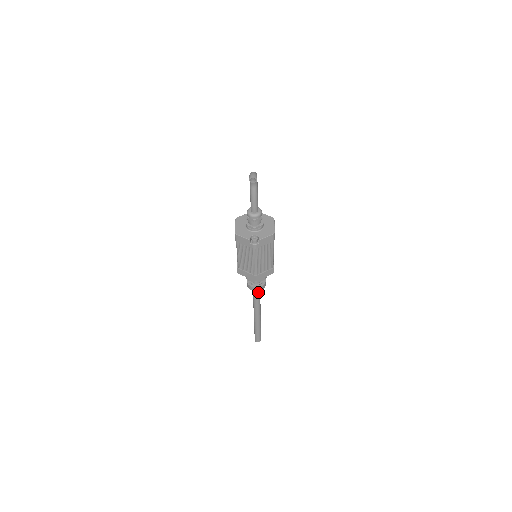
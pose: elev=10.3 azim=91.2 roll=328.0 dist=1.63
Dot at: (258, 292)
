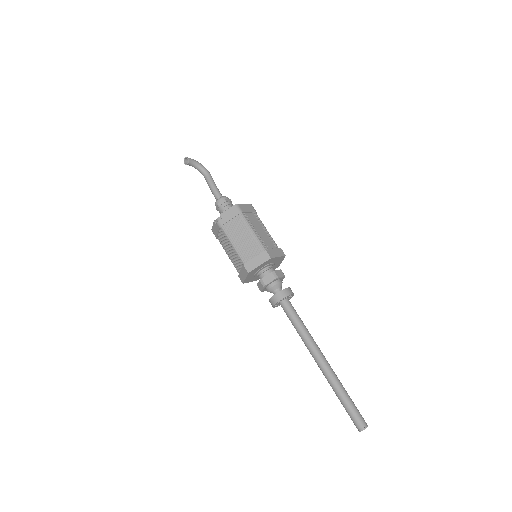
Dot at: (290, 311)
